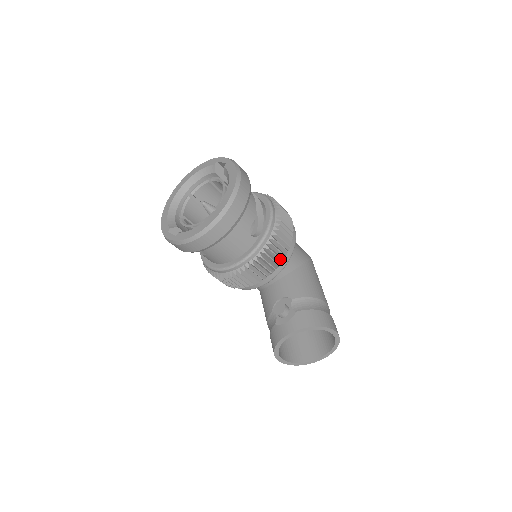
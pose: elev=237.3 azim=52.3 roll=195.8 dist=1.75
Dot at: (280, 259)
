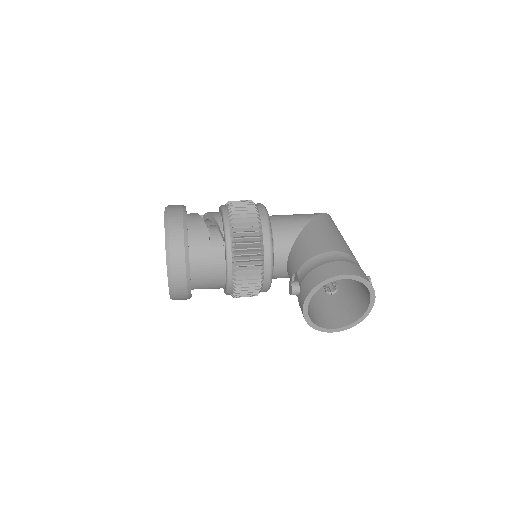
Dot at: (256, 249)
